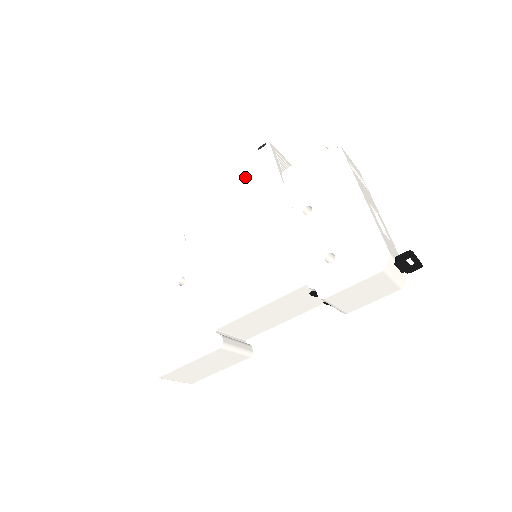
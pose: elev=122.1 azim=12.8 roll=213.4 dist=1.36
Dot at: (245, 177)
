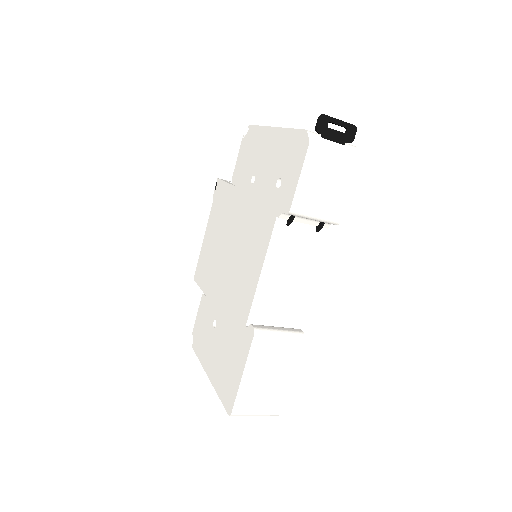
Dot at: (216, 213)
